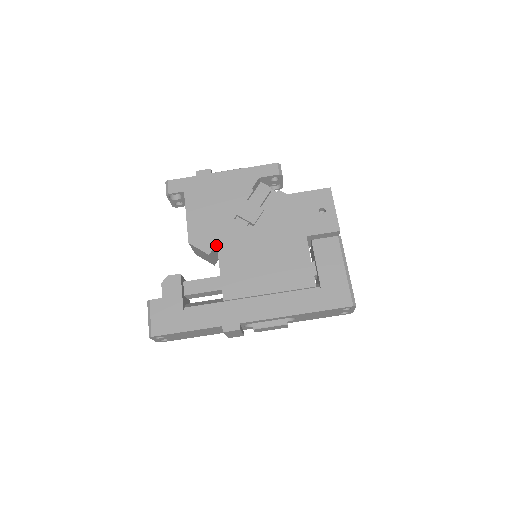
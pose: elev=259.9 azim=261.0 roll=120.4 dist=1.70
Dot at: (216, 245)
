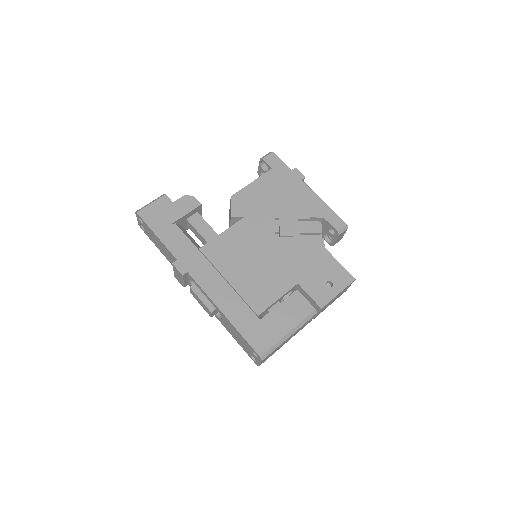
Dot at: (243, 218)
